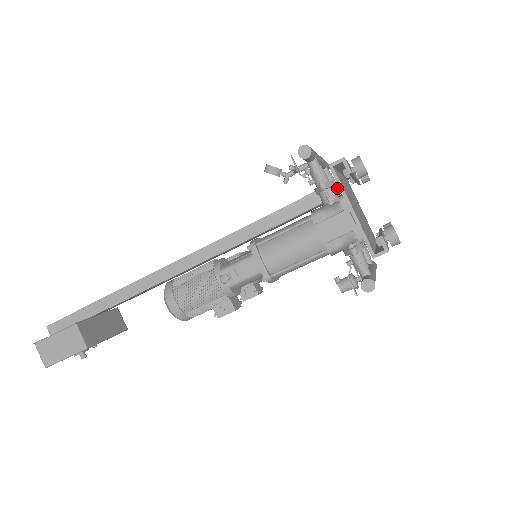
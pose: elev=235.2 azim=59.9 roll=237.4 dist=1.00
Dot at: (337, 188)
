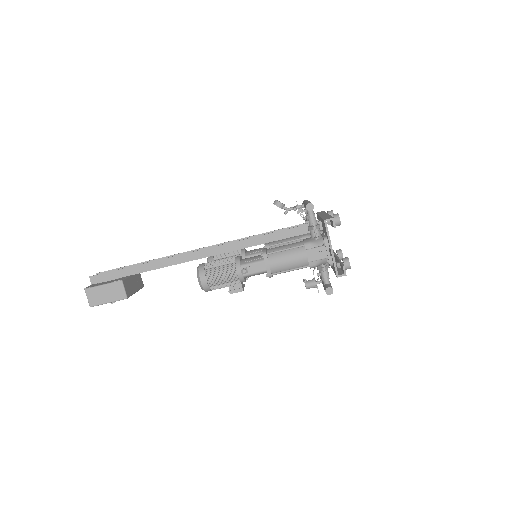
Dot at: occluded
